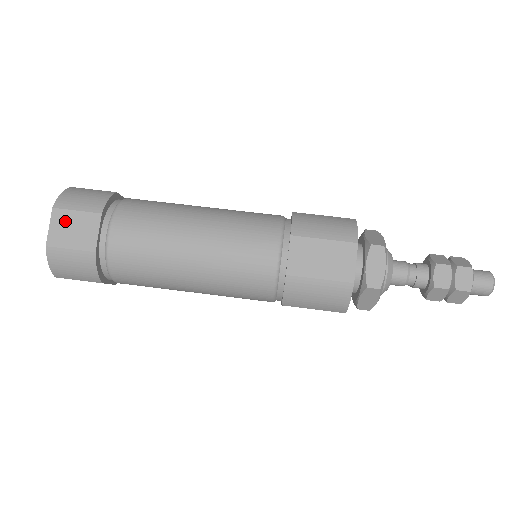
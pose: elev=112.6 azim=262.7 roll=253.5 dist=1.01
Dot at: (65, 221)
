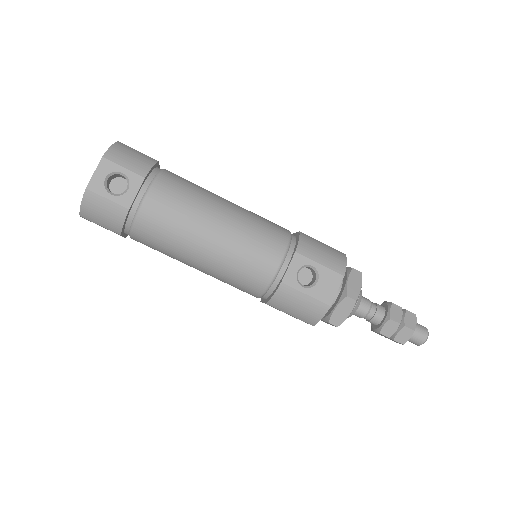
Dot at: occluded
